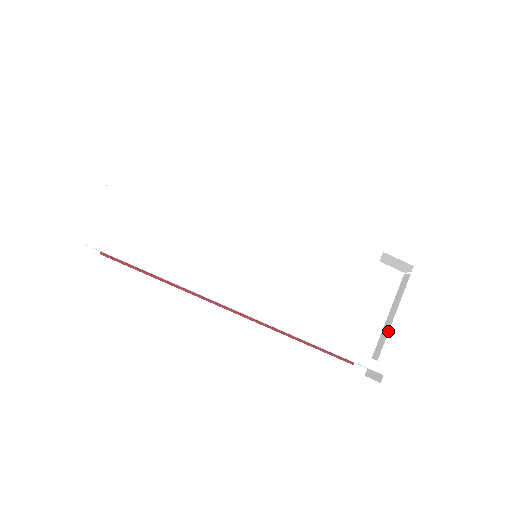
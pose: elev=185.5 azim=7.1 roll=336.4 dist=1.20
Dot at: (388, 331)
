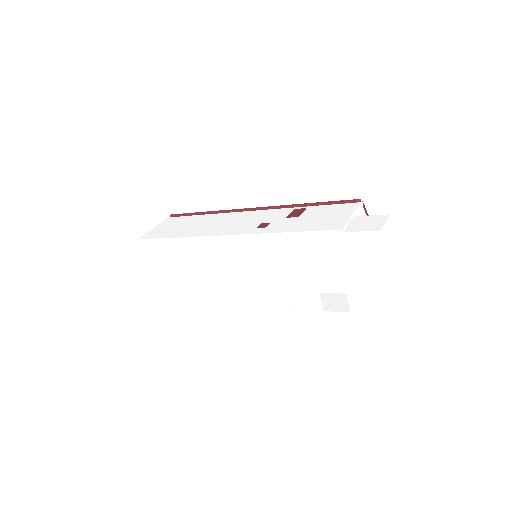
Dot at: occluded
